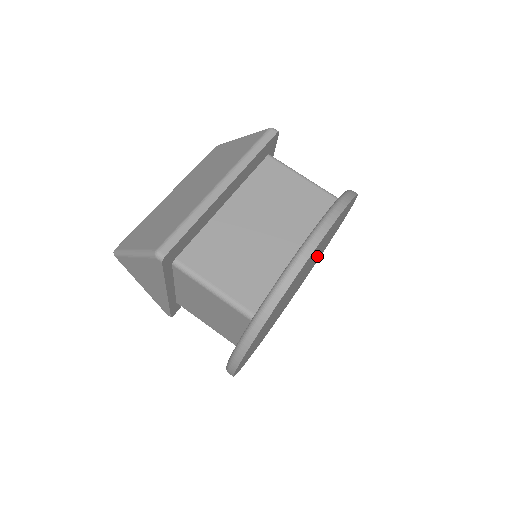
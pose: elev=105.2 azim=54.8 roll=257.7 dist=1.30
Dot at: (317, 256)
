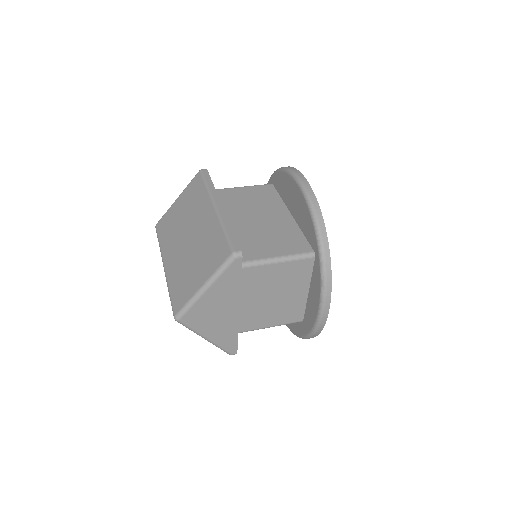
Dot at: occluded
